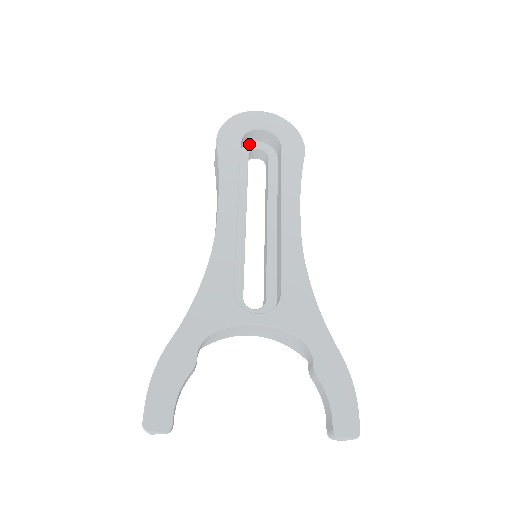
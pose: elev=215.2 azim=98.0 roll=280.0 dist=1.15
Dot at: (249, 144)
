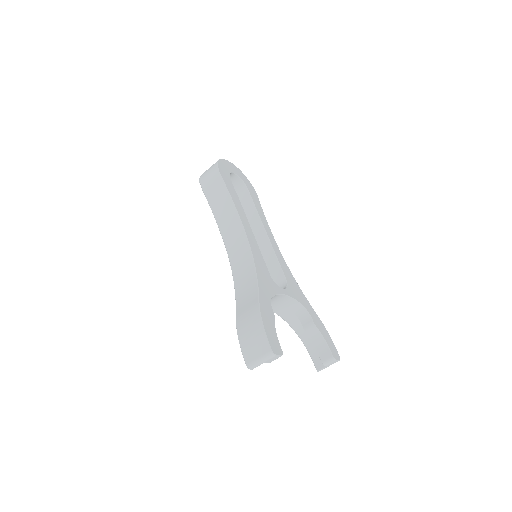
Dot at: occluded
